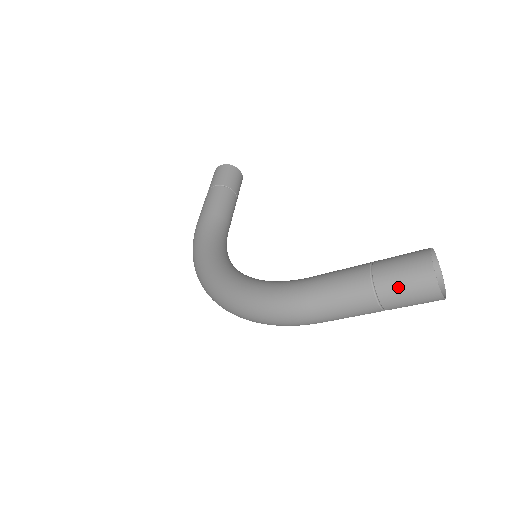
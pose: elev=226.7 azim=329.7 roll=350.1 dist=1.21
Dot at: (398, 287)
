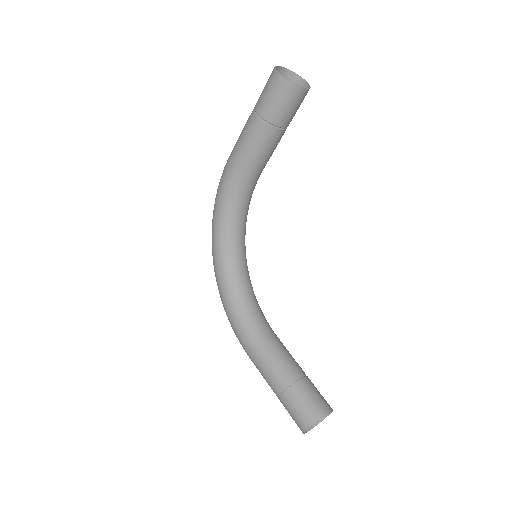
Dot at: (288, 412)
